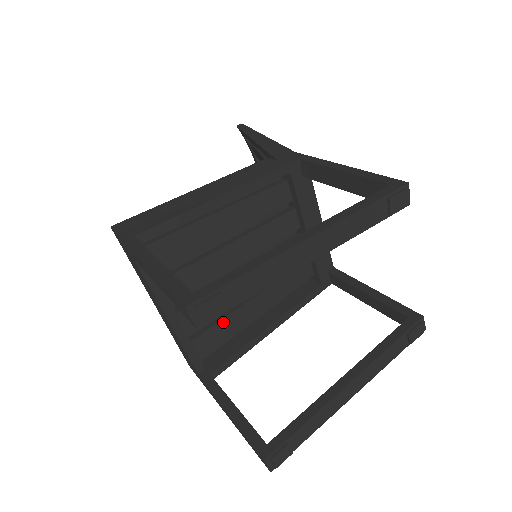
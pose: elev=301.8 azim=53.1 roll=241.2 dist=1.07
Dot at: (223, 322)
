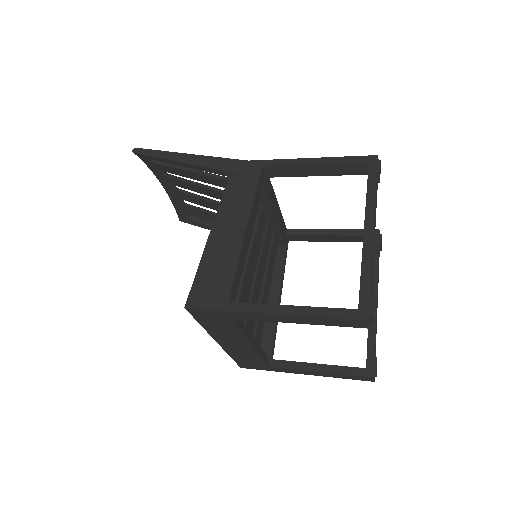
Dot at: occluded
